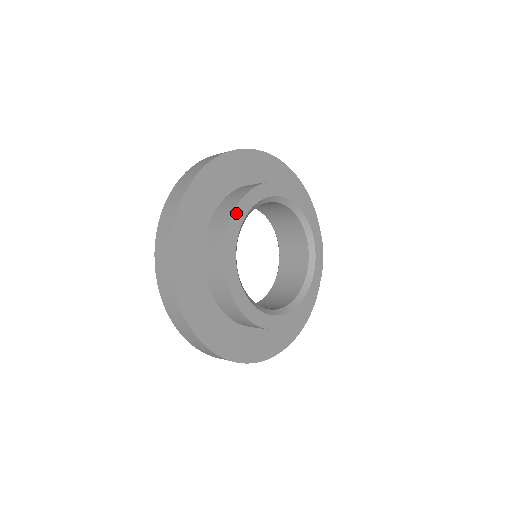
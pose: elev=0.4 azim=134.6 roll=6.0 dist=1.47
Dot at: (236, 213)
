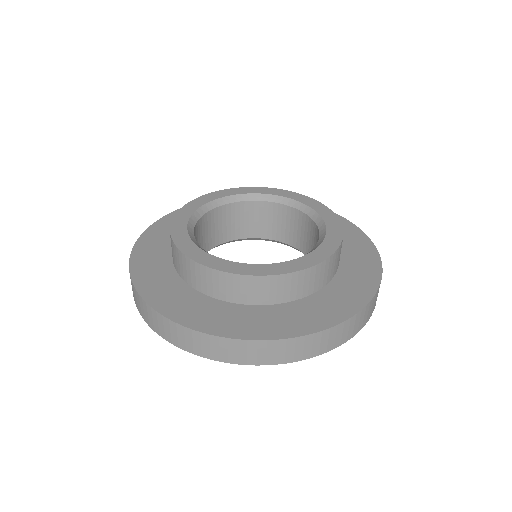
Dot at: (222, 192)
